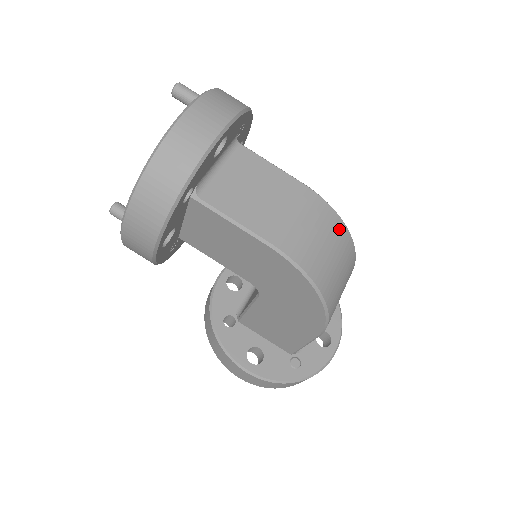
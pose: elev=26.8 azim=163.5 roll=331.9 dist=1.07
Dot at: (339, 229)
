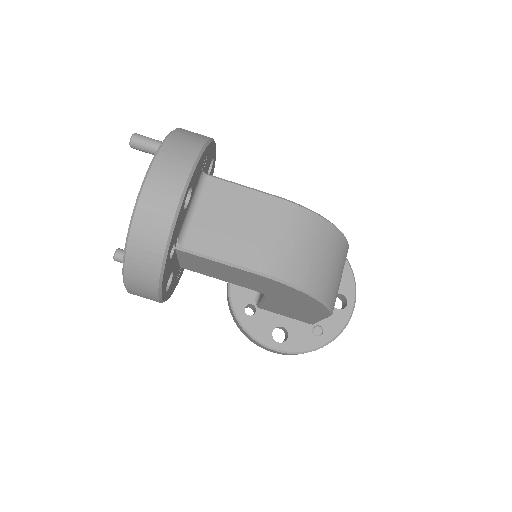
Dot at: (322, 229)
